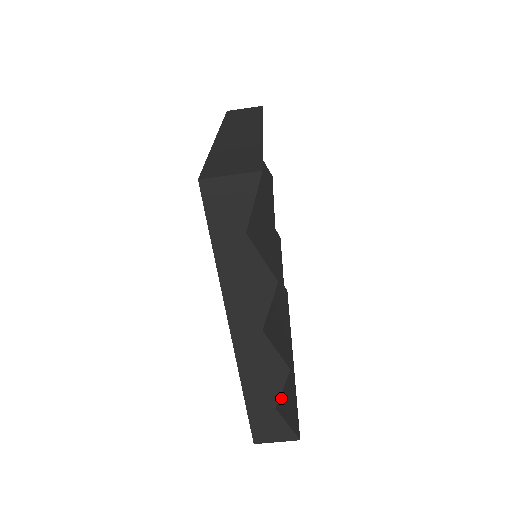
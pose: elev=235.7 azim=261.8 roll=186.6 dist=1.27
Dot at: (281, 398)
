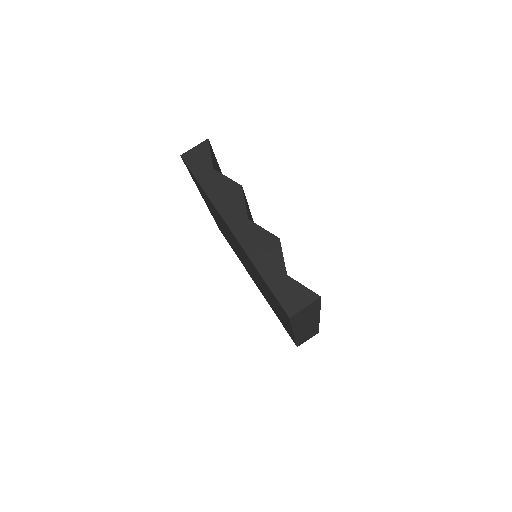
Dot at: occluded
